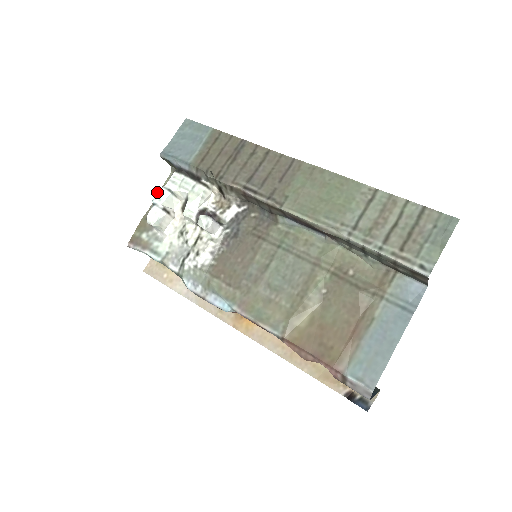
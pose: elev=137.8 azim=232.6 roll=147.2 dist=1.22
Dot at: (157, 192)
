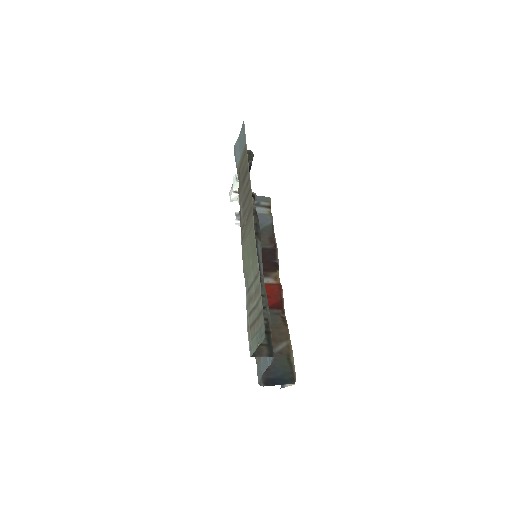
Dot at: occluded
